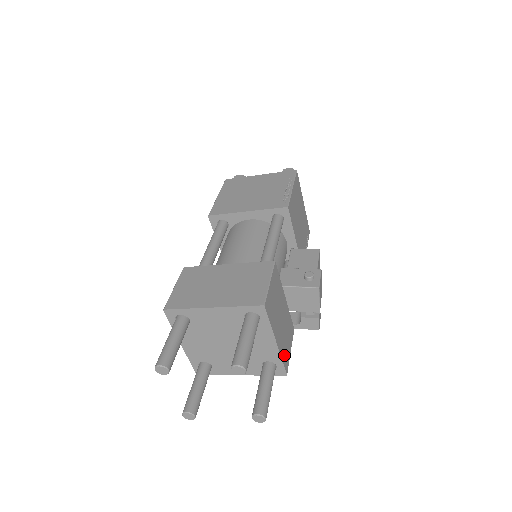
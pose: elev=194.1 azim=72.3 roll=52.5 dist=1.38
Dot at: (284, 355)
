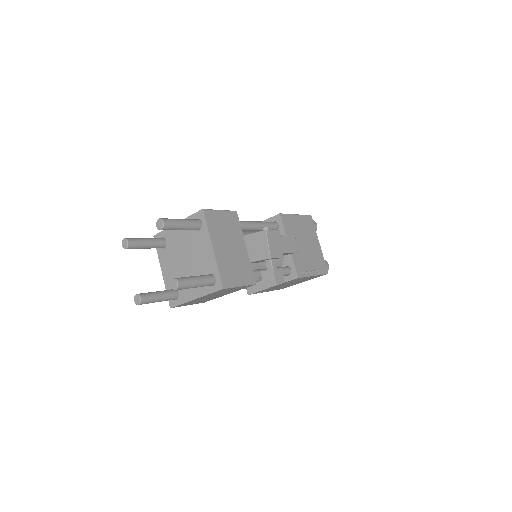
Dot at: (224, 272)
